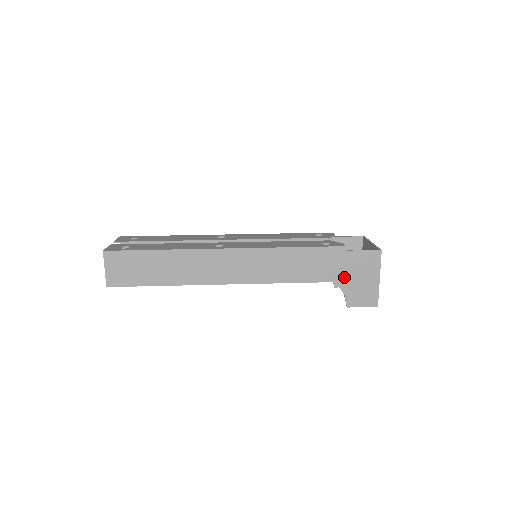
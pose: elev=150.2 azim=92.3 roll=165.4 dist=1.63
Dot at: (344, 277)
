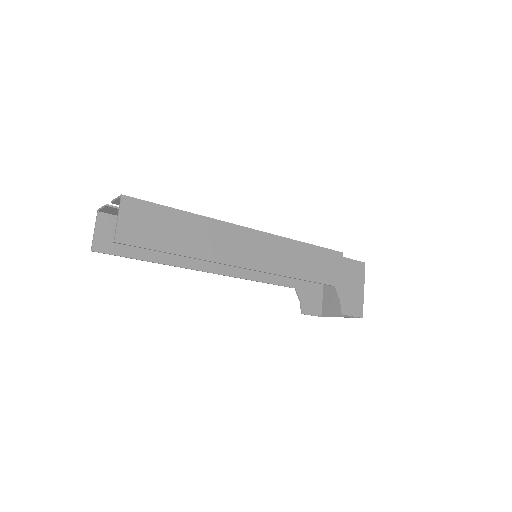
Dot at: (340, 282)
